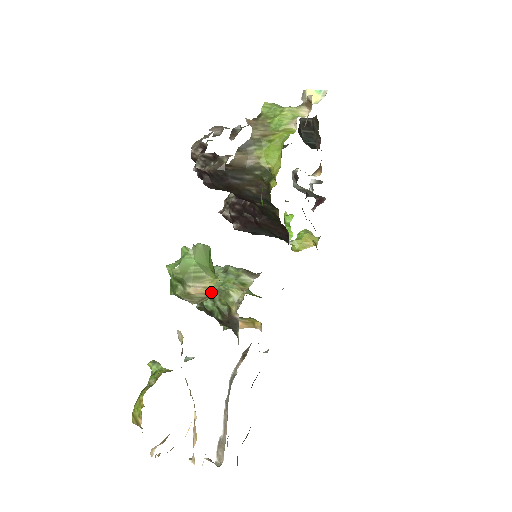
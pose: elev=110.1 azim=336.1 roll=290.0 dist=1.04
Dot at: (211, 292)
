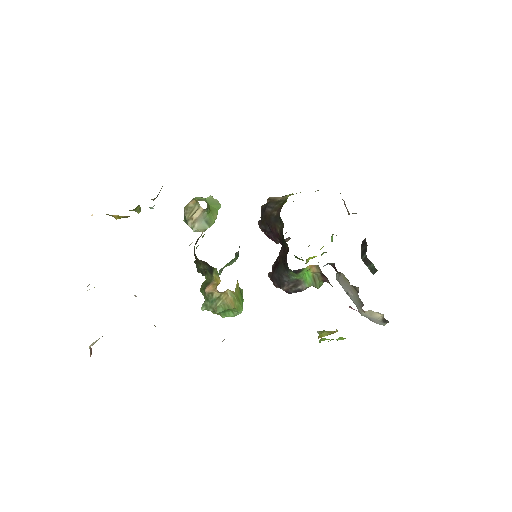
Dot at: (196, 200)
